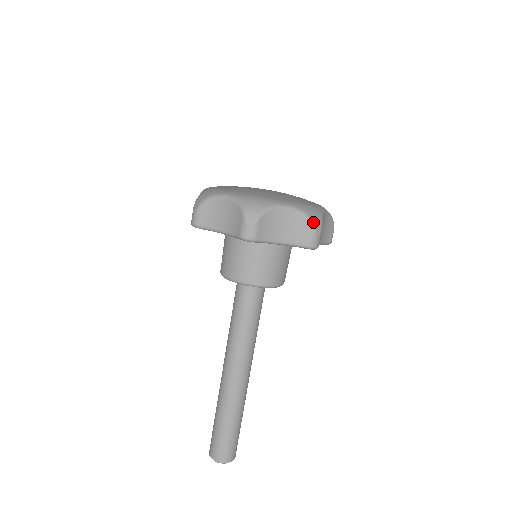
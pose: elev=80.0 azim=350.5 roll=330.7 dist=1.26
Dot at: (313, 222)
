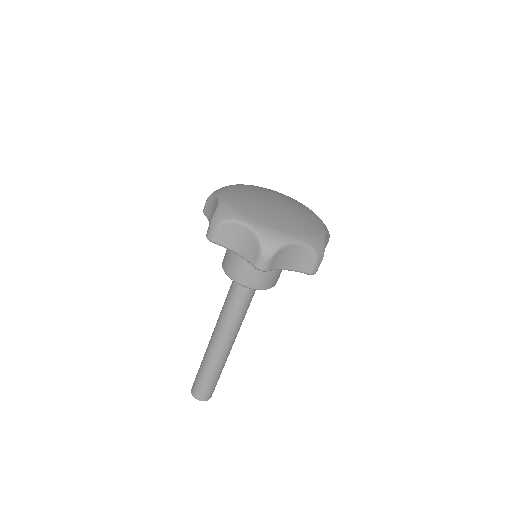
Dot at: (263, 247)
